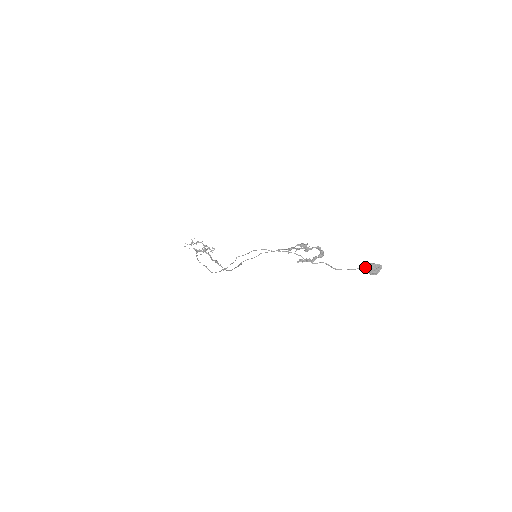
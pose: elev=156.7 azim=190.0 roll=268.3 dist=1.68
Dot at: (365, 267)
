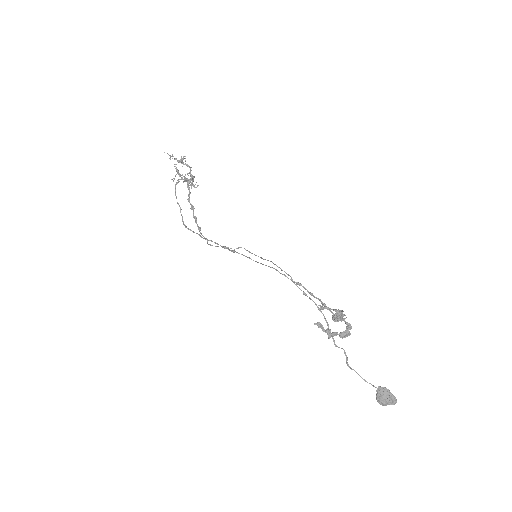
Dot at: (380, 389)
